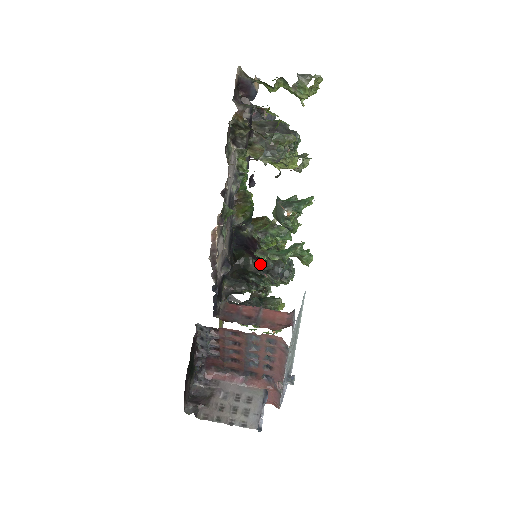
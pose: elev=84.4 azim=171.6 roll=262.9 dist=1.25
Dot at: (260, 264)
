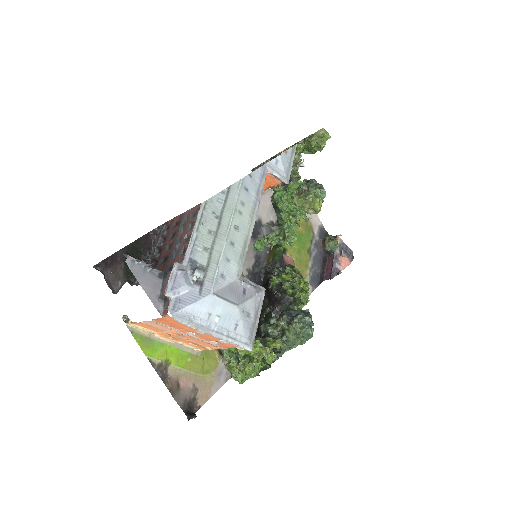
Dot at: occluded
